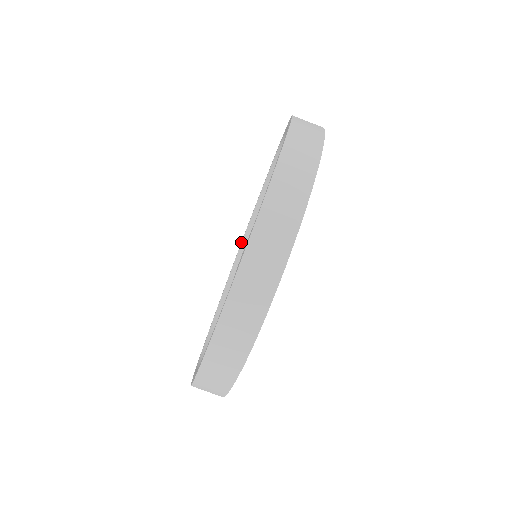
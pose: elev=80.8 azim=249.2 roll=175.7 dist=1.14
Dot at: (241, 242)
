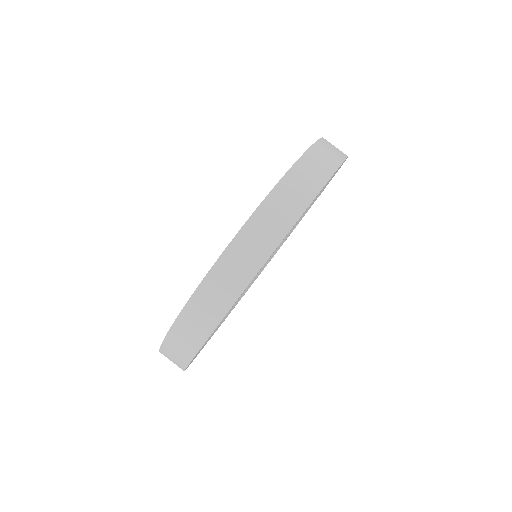
Dot at: occluded
